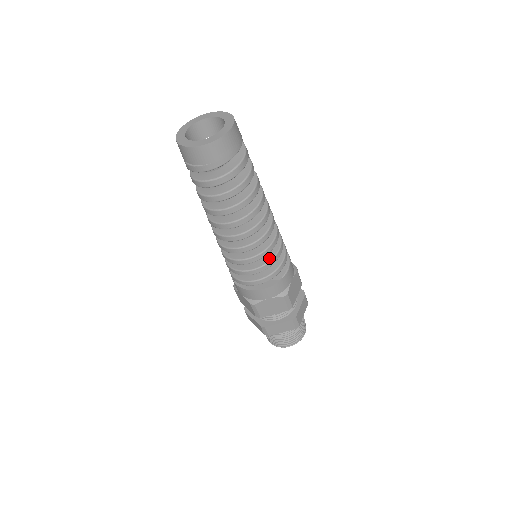
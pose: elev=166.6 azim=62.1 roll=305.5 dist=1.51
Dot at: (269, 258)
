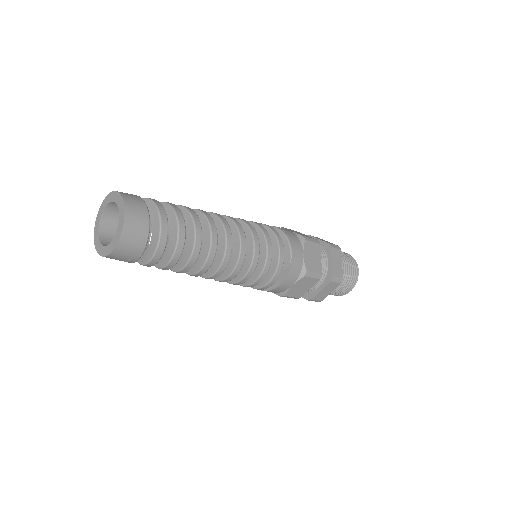
Dot at: (263, 262)
